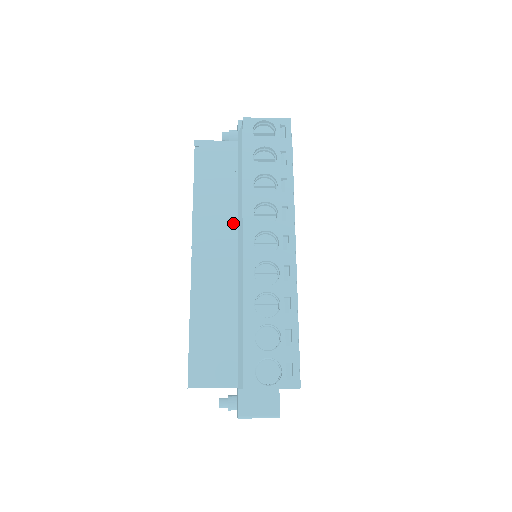
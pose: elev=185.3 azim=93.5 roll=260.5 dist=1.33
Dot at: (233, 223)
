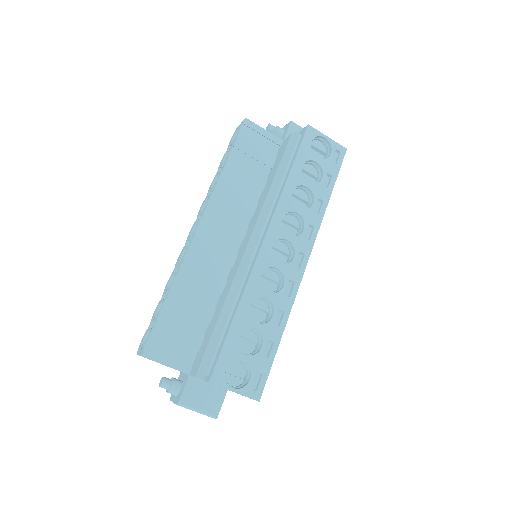
Dot at: (248, 215)
